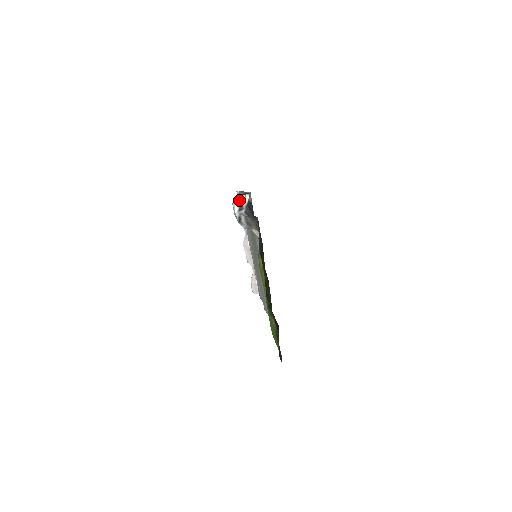
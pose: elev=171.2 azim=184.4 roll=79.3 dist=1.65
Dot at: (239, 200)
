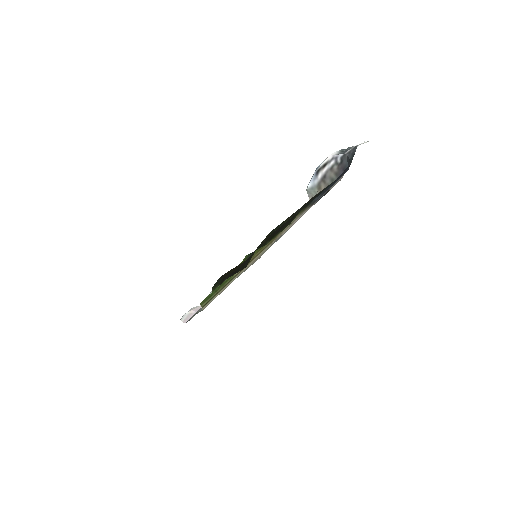
Dot at: (345, 151)
